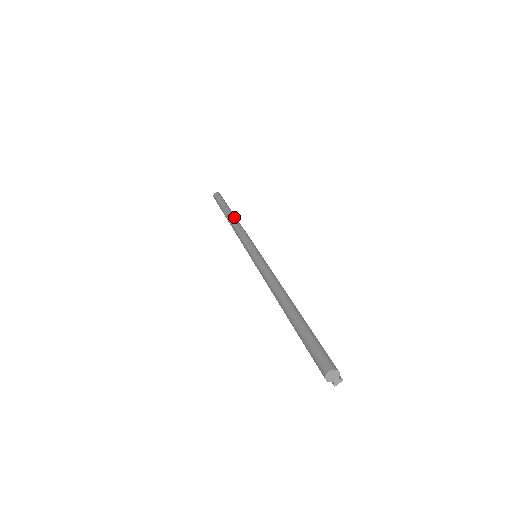
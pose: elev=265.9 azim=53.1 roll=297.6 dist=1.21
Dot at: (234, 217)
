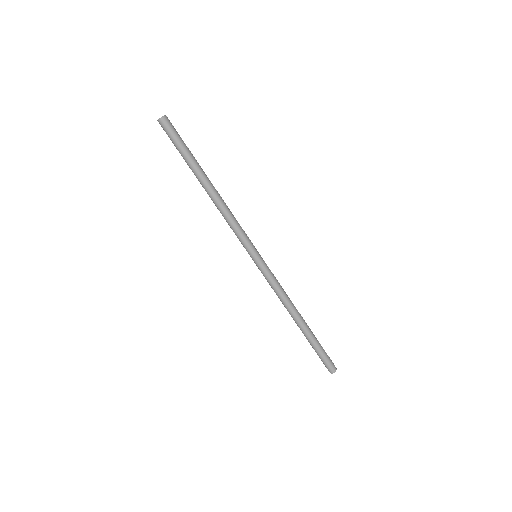
Dot at: (215, 192)
